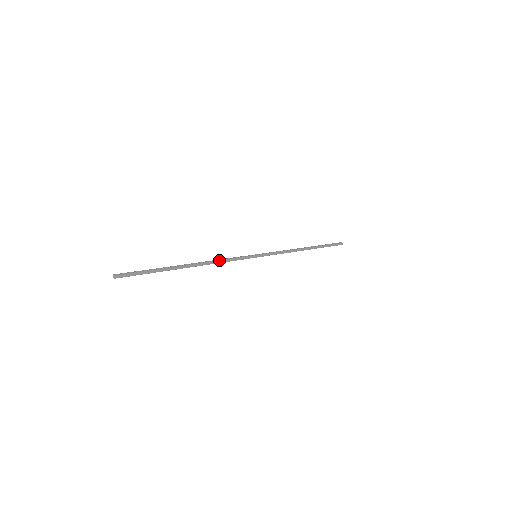
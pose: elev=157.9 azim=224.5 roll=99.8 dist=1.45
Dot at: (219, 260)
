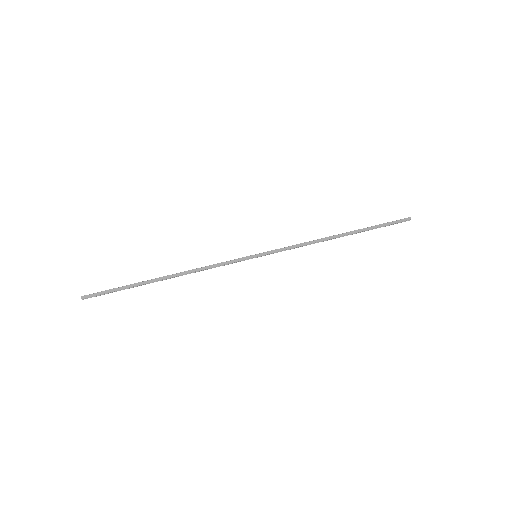
Dot at: (202, 267)
